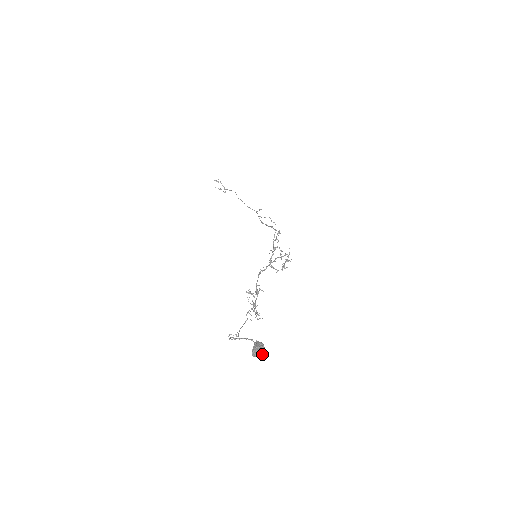
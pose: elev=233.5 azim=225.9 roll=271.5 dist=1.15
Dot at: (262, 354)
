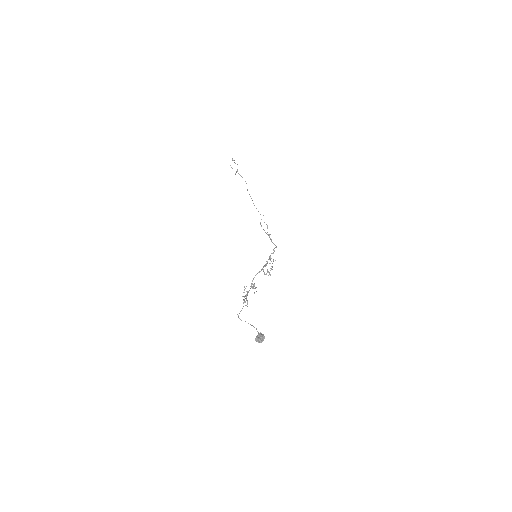
Dot at: occluded
